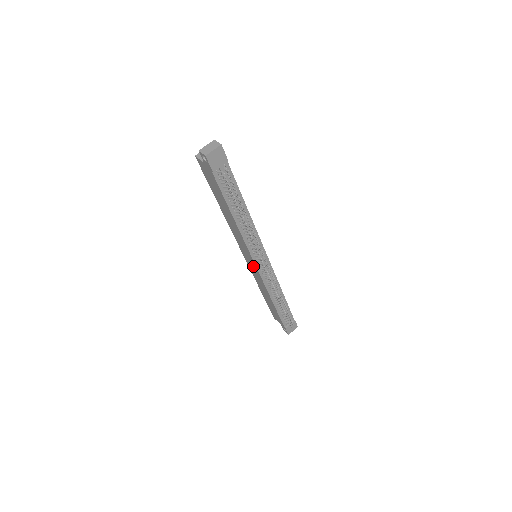
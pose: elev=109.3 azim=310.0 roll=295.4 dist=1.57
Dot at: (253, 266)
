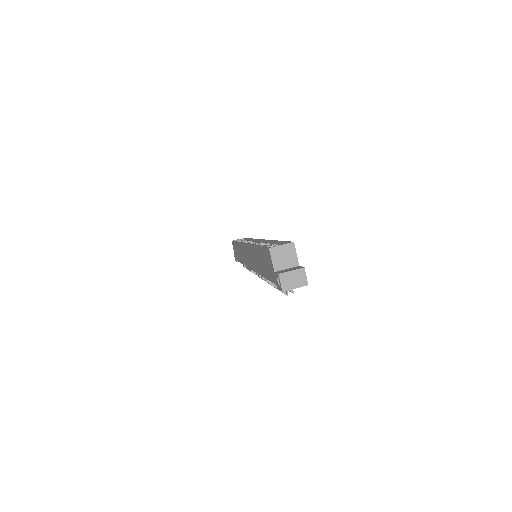
Dot at: (247, 259)
